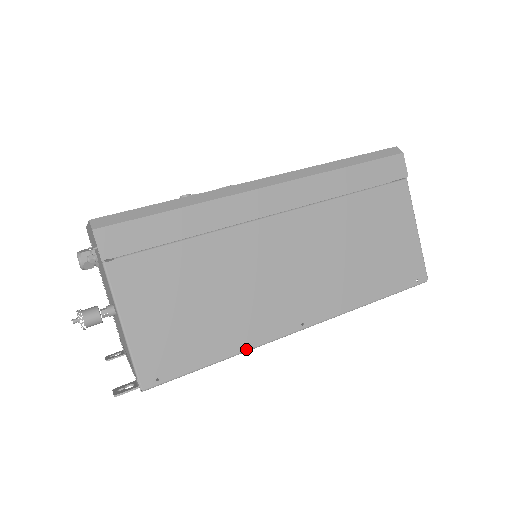
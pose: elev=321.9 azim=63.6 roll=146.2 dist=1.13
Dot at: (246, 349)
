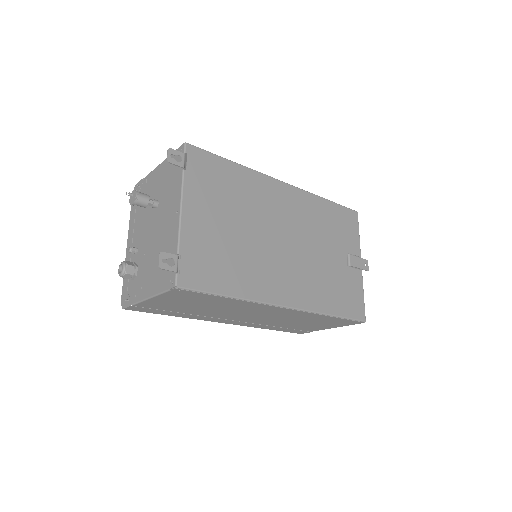
Dot at: (249, 168)
